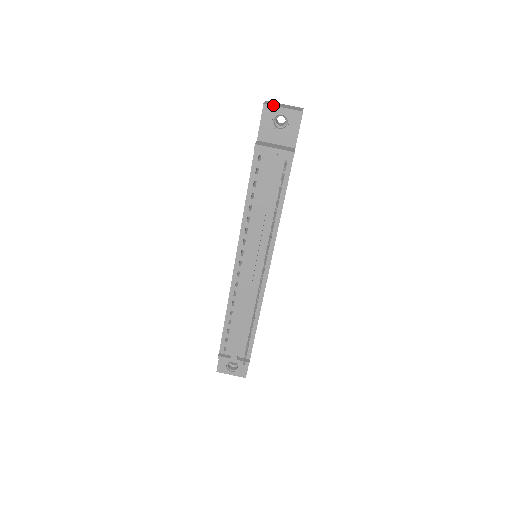
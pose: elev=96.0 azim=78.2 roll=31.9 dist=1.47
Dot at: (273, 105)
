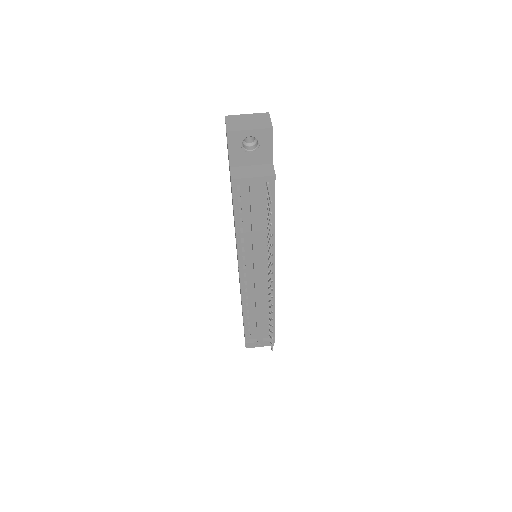
Dot at: (237, 130)
